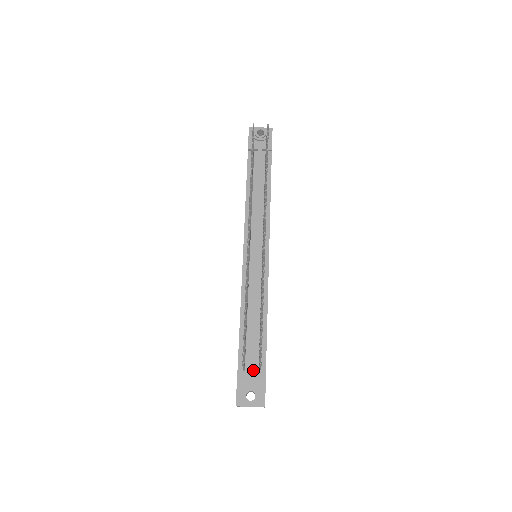
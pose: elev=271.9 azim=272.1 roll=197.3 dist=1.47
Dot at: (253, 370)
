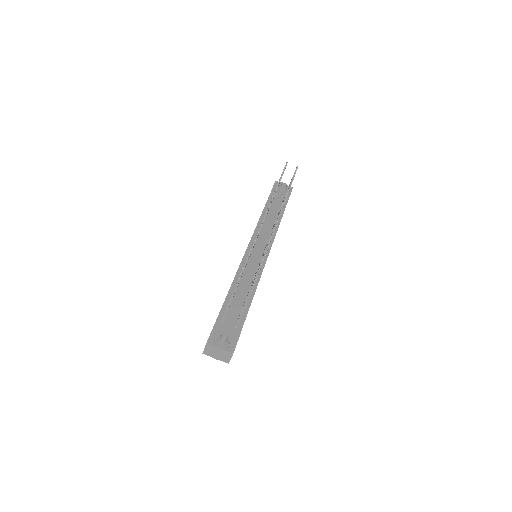
Dot at: (231, 323)
